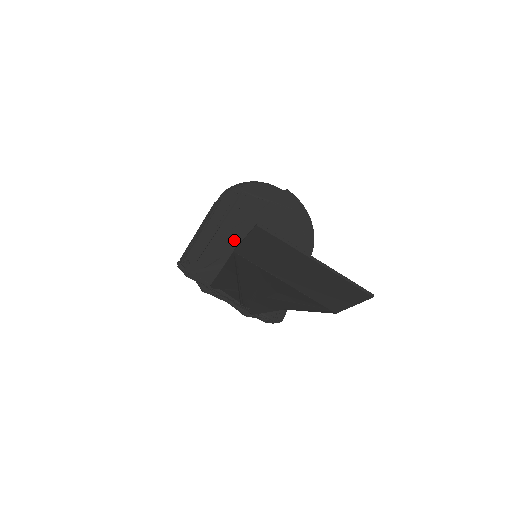
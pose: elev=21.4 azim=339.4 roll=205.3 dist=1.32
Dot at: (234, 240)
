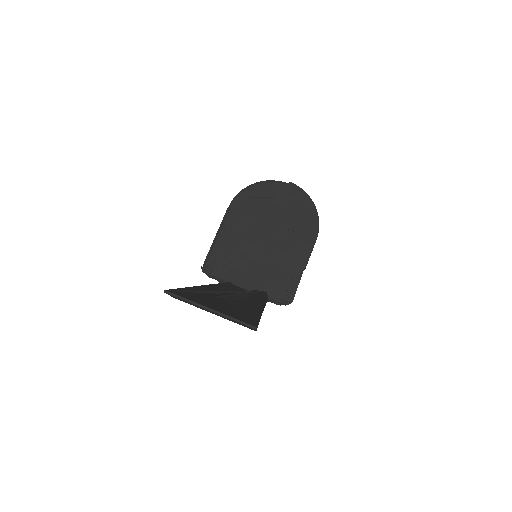
Dot at: (244, 240)
